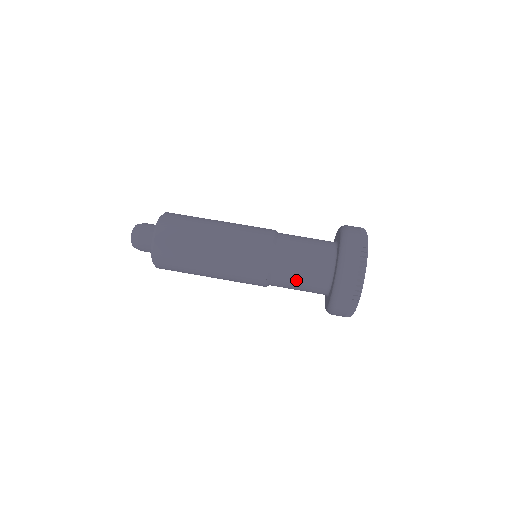
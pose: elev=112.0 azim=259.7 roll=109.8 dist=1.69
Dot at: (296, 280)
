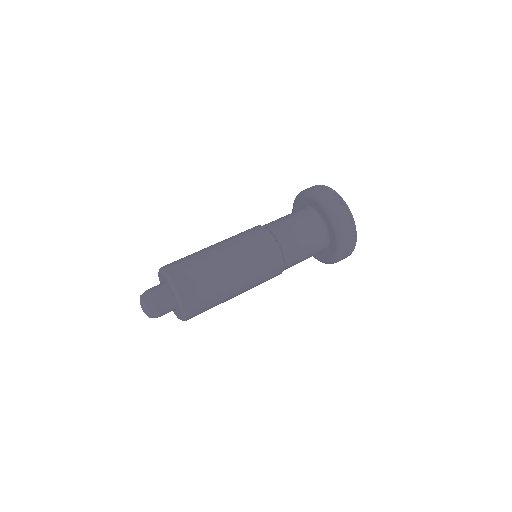
Dot at: (295, 229)
